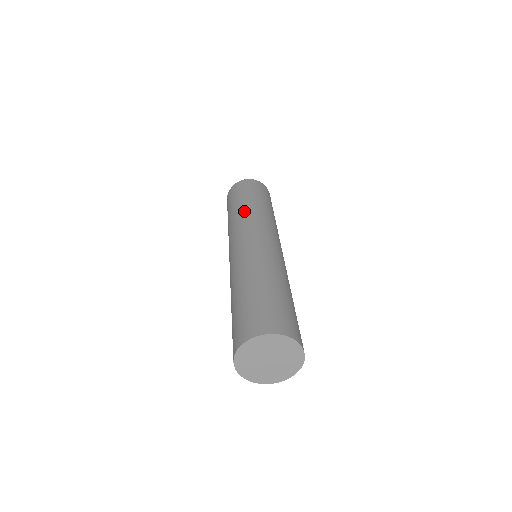
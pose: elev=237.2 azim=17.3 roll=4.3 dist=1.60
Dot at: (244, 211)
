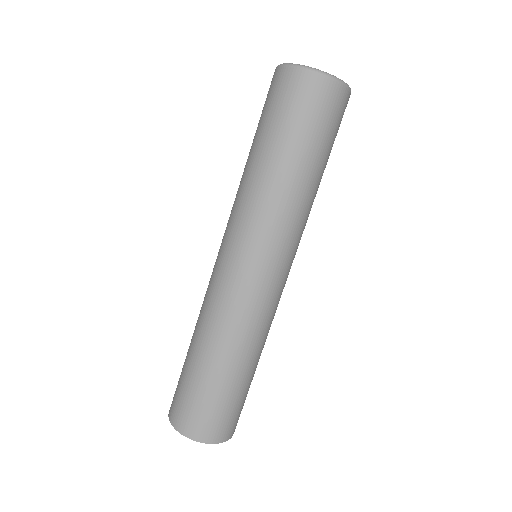
Dot at: (242, 182)
